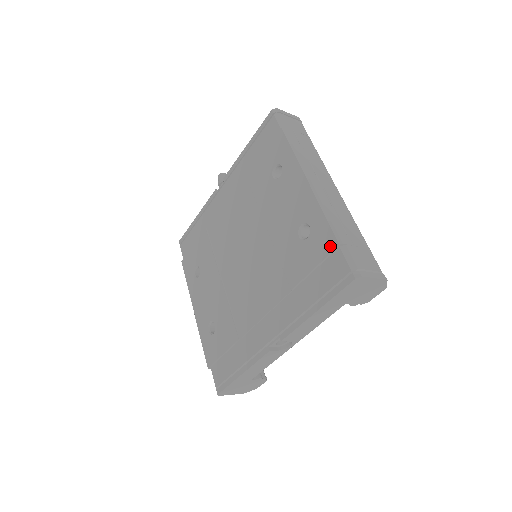
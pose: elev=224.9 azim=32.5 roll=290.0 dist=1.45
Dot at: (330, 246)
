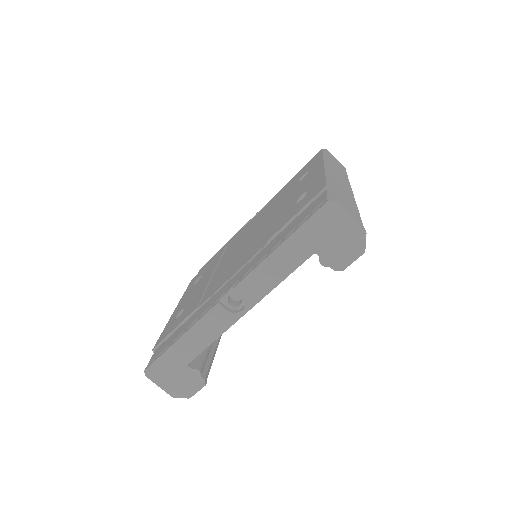
Dot at: (318, 191)
